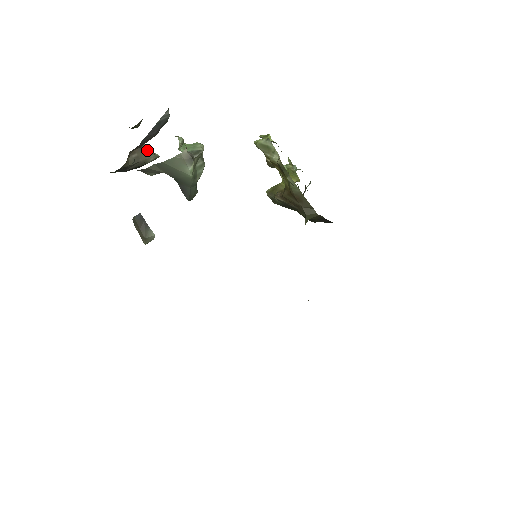
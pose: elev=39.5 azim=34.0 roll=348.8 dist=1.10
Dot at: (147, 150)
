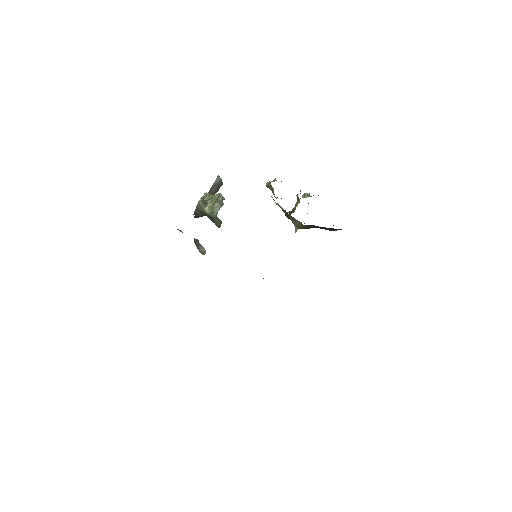
Dot at: occluded
